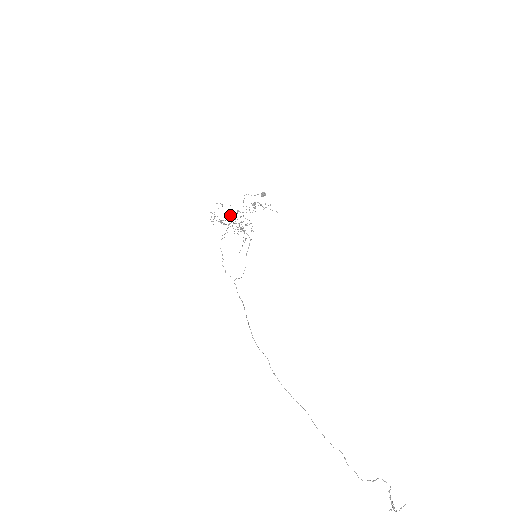
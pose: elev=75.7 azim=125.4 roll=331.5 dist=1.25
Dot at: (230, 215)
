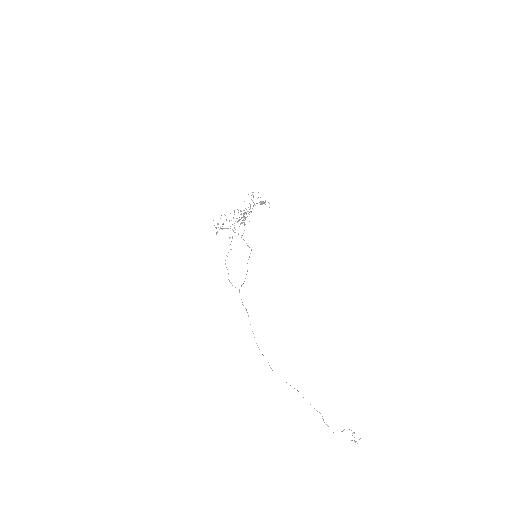
Dot at: occluded
